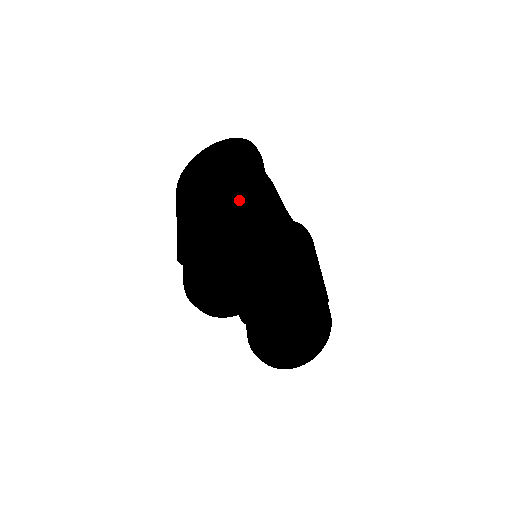
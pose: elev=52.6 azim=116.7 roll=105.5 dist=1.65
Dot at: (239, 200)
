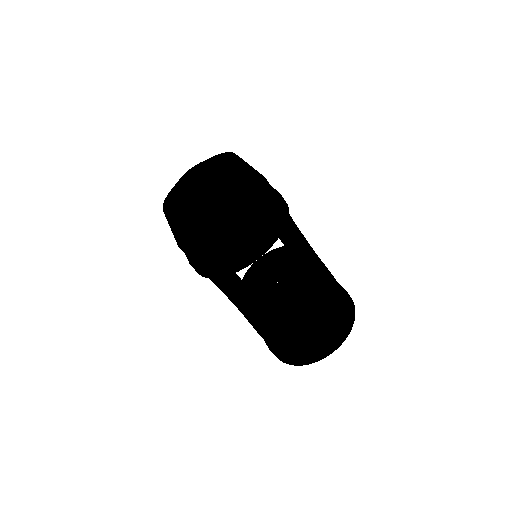
Dot at: (228, 183)
